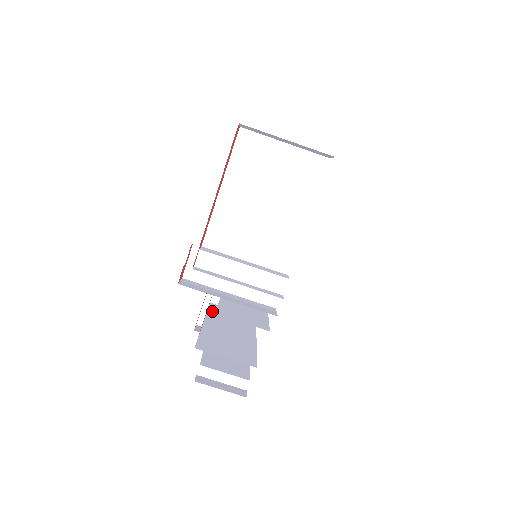
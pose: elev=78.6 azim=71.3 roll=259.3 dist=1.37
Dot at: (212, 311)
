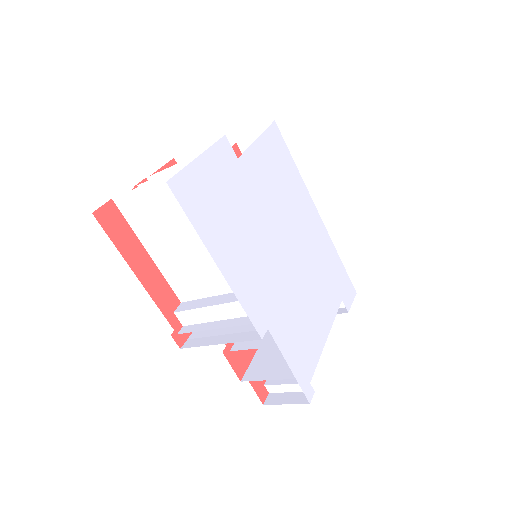
Dot at: occluded
